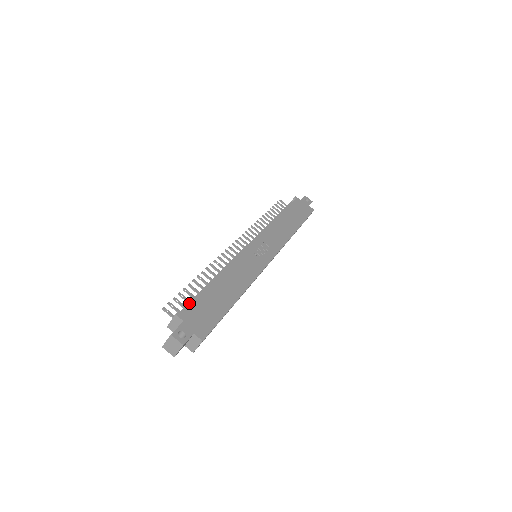
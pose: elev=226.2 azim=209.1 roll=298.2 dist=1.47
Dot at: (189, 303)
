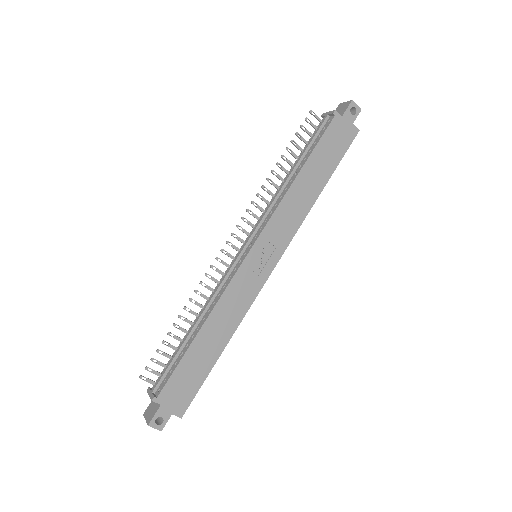
Dot at: (168, 368)
